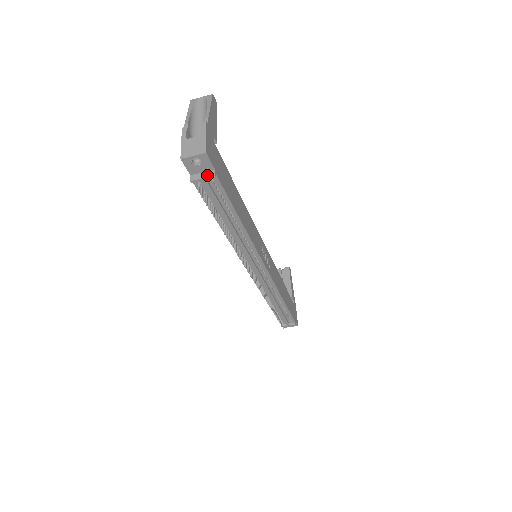
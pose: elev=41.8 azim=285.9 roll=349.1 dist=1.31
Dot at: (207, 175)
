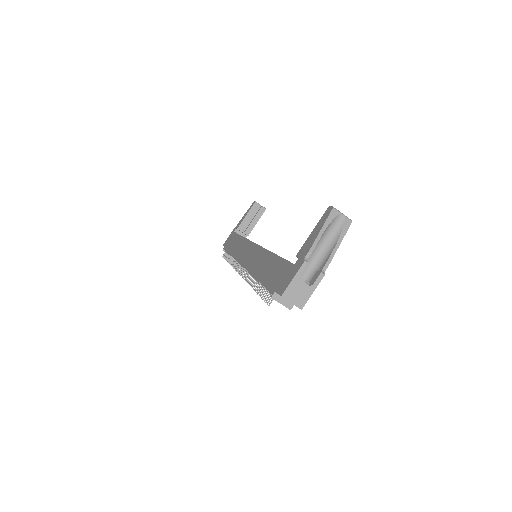
Dot at: (286, 304)
